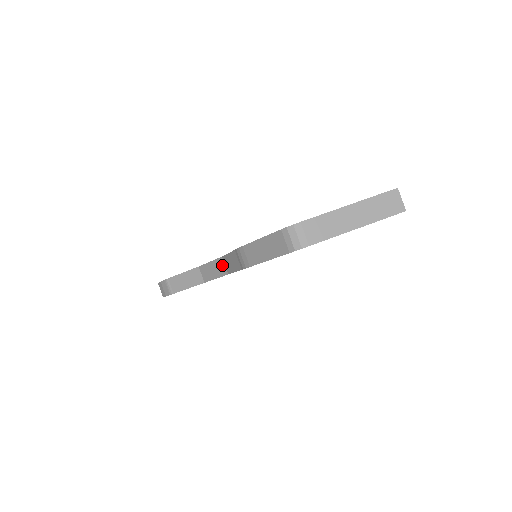
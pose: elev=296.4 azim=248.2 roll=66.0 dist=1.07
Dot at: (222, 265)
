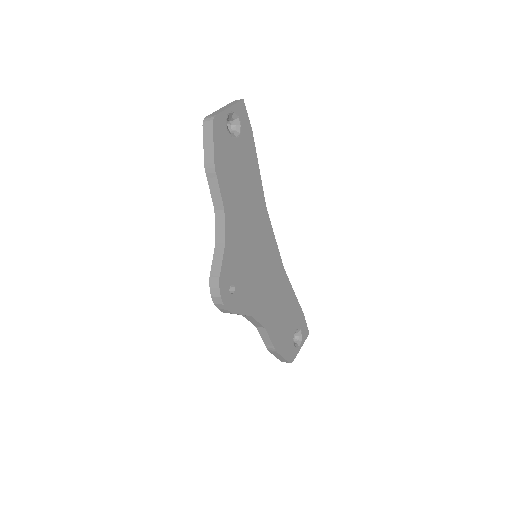
Dot at: (219, 213)
